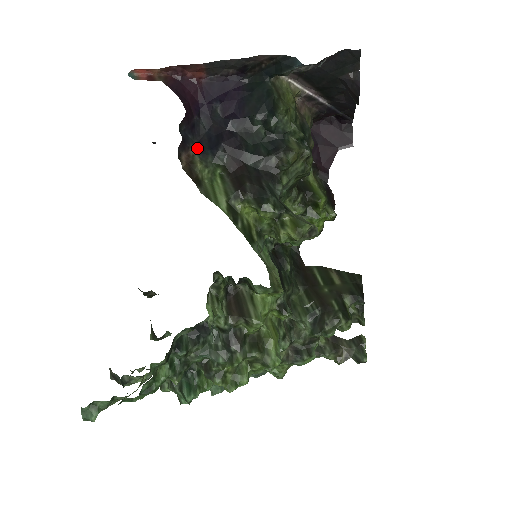
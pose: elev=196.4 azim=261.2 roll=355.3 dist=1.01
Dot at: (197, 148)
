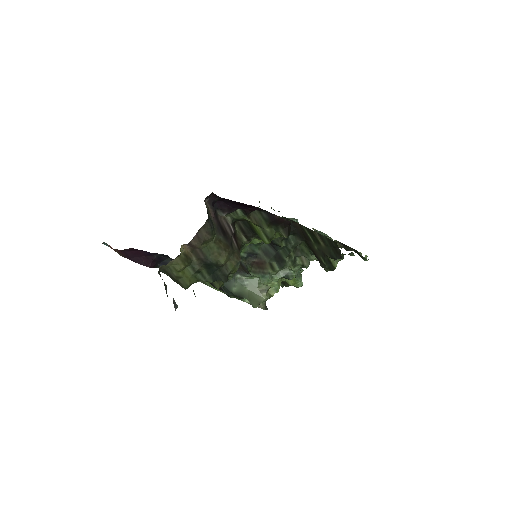
Dot at: occluded
